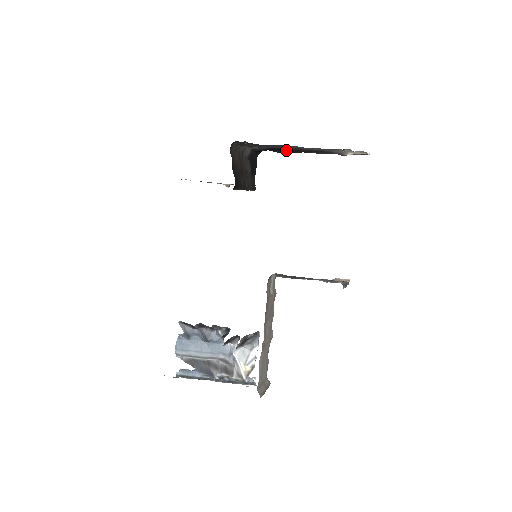
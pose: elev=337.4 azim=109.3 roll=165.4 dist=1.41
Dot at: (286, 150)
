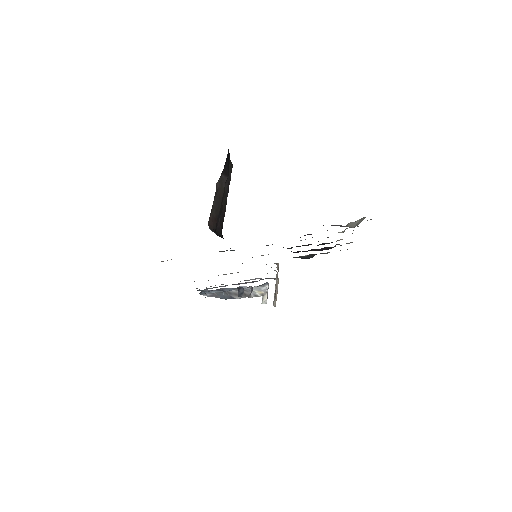
Dot at: occluded
